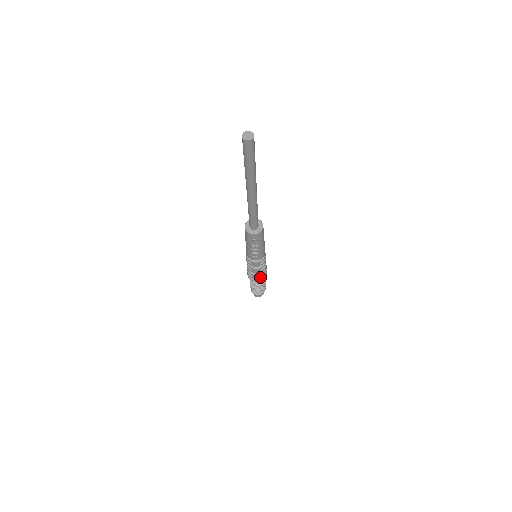
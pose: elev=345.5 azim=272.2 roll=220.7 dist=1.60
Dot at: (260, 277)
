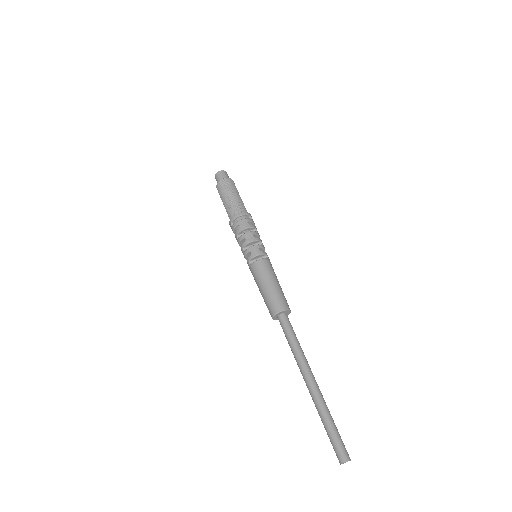
Dot at: occluded
